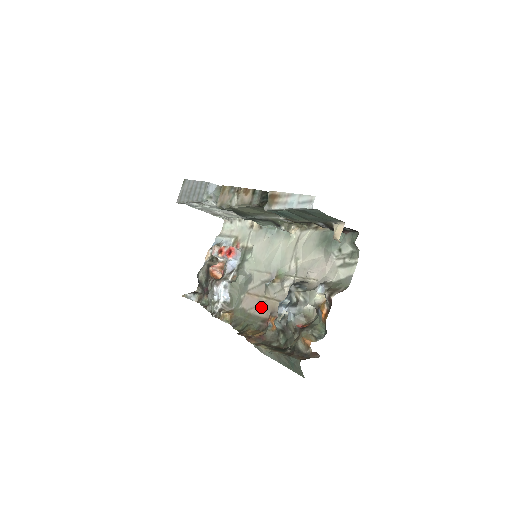
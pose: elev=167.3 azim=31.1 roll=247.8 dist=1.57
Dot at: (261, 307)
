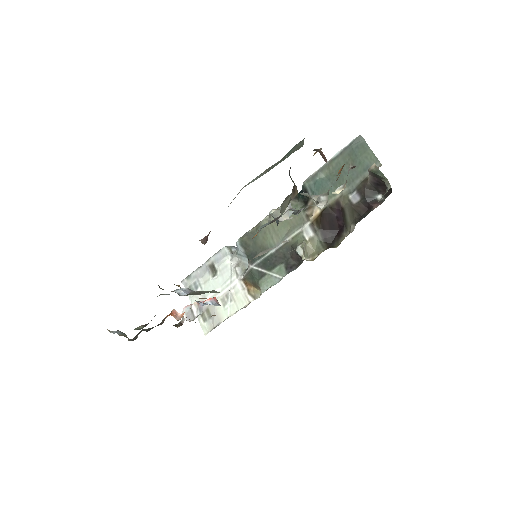
Dot at: occluded
